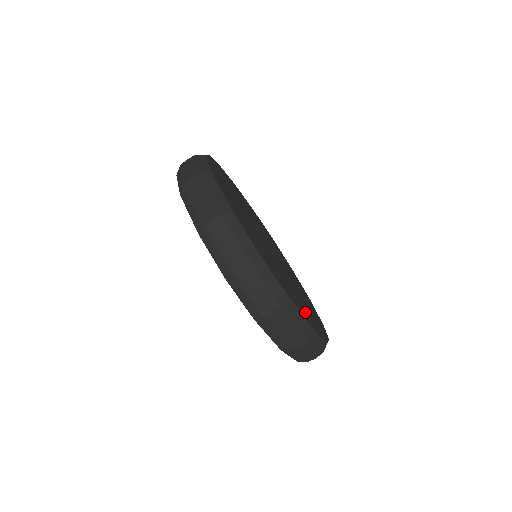
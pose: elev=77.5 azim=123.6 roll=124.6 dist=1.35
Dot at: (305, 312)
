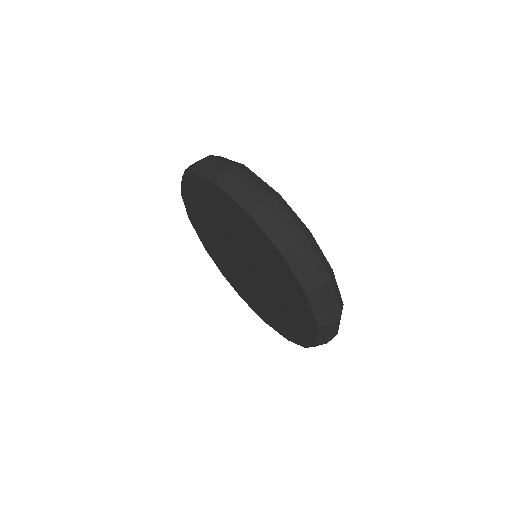
Dot at: occluded
